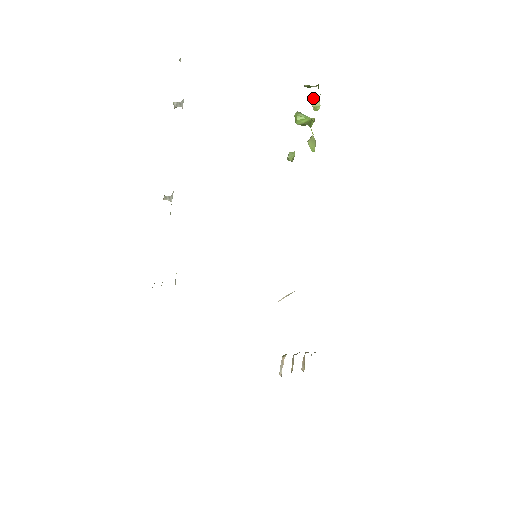
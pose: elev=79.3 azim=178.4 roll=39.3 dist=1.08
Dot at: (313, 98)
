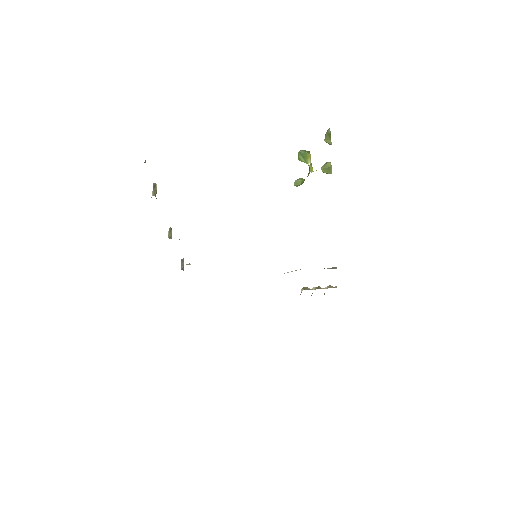
Dot at: occluded
